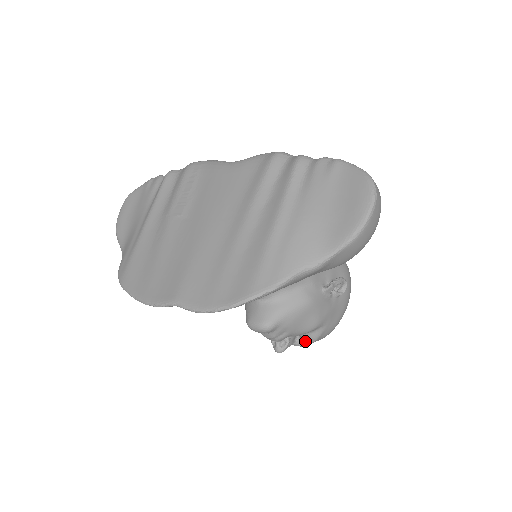
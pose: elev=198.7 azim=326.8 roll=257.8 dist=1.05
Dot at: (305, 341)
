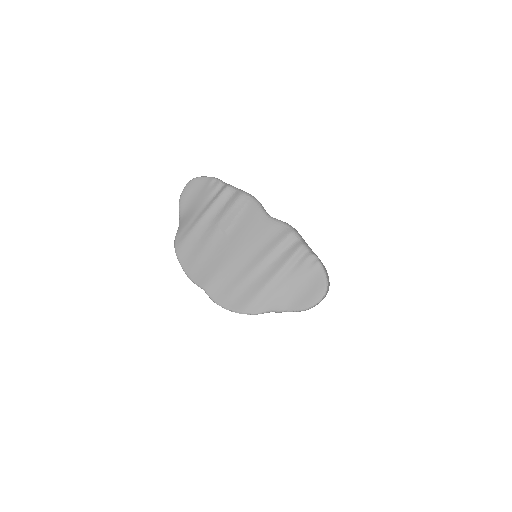
Dot at: occluded
